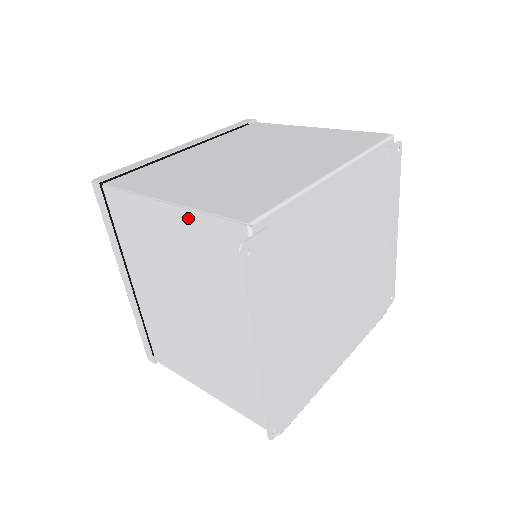
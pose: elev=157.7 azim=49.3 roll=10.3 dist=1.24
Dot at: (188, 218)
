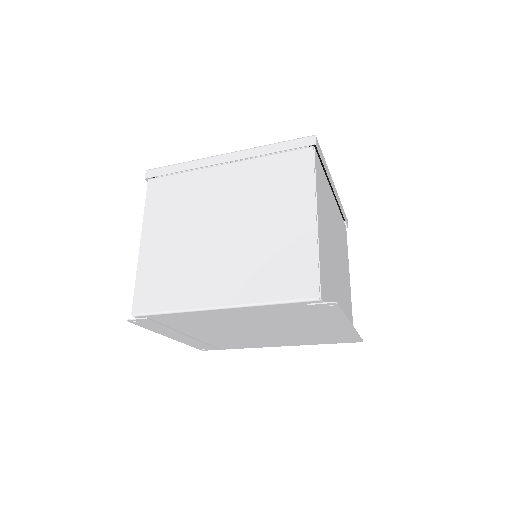
Dot at: occluded
